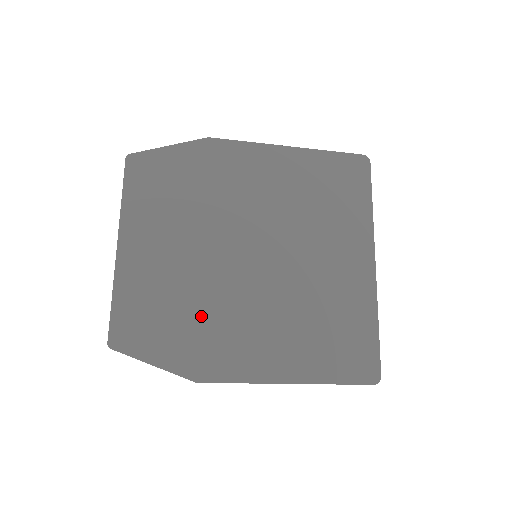
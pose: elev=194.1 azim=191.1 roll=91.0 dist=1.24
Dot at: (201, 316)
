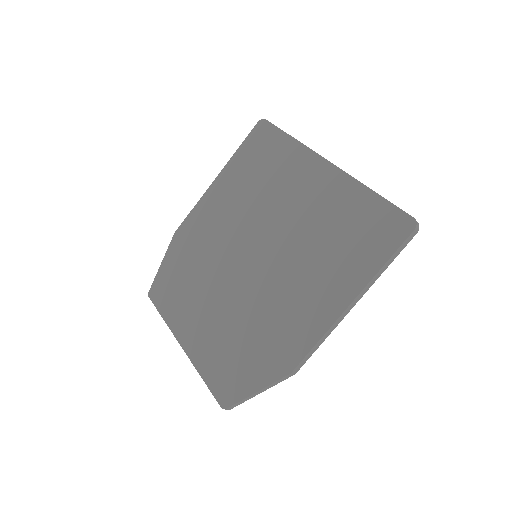
Dot at: (256, 329)
